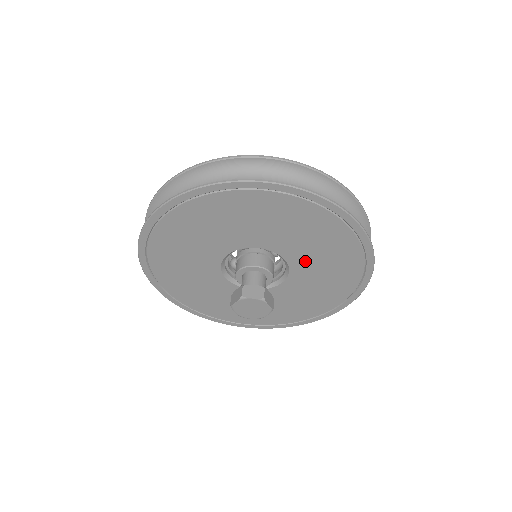
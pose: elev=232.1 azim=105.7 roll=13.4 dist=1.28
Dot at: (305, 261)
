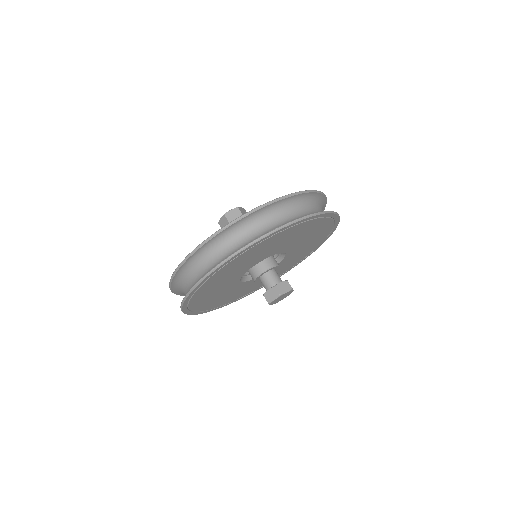
Dot at: (281, 247)
